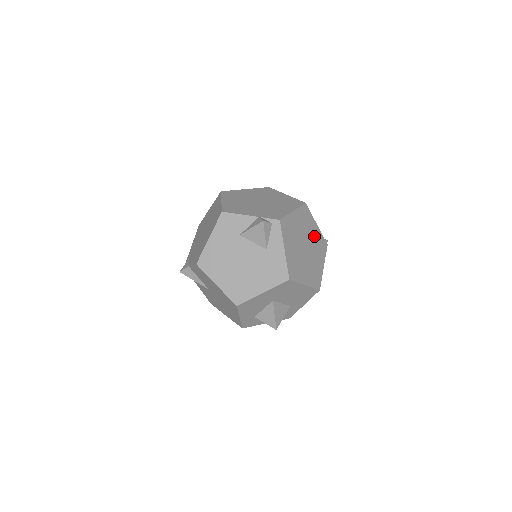
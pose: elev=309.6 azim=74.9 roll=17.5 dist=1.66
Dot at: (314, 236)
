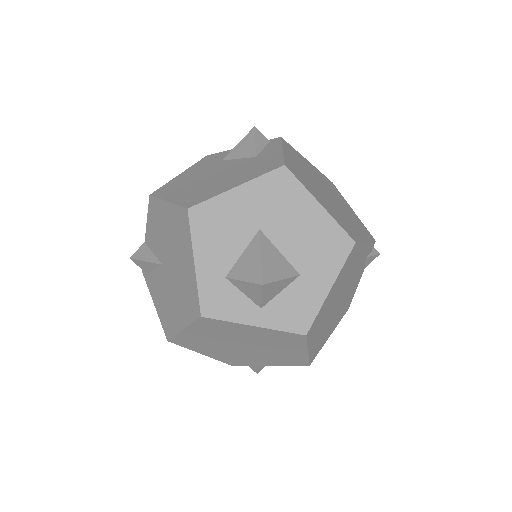
Dot at: (346, 209)
